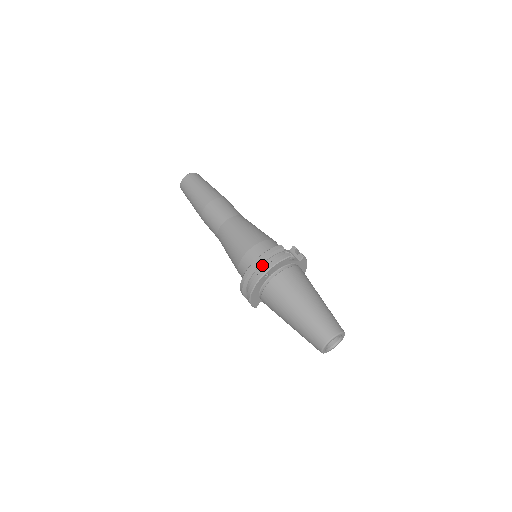
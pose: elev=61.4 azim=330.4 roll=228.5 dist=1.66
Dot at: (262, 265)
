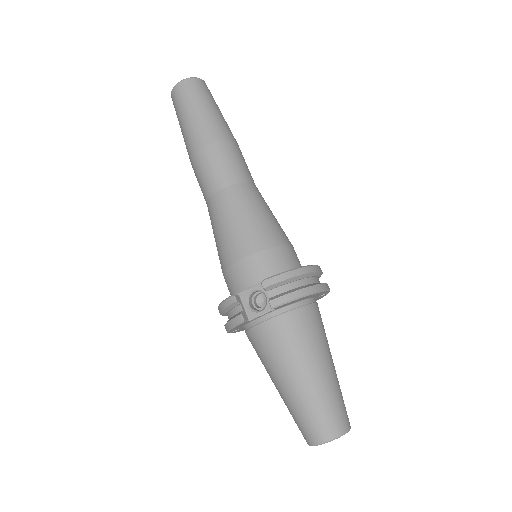
Dot at: occluded
